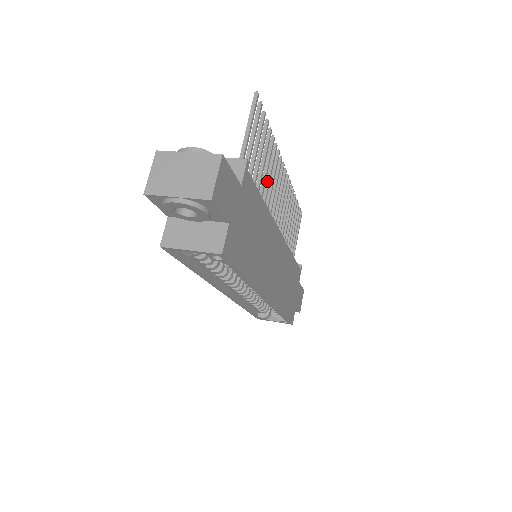
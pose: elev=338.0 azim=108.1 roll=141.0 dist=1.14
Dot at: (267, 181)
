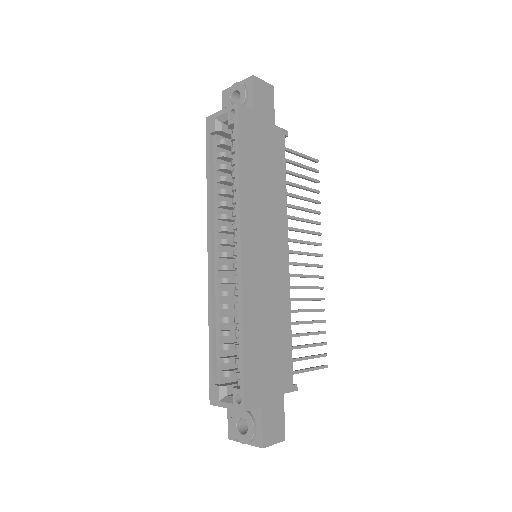
Dot at: (299, 218)
